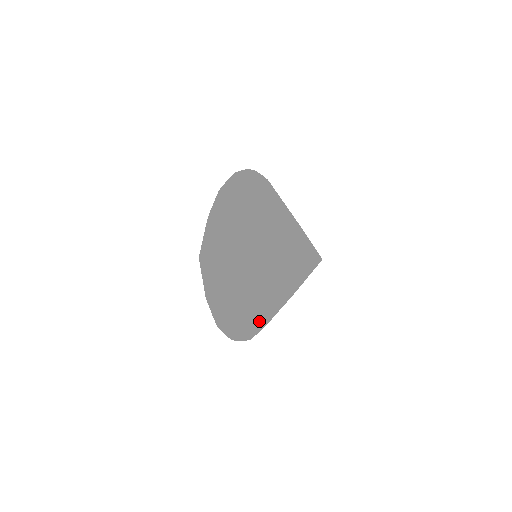
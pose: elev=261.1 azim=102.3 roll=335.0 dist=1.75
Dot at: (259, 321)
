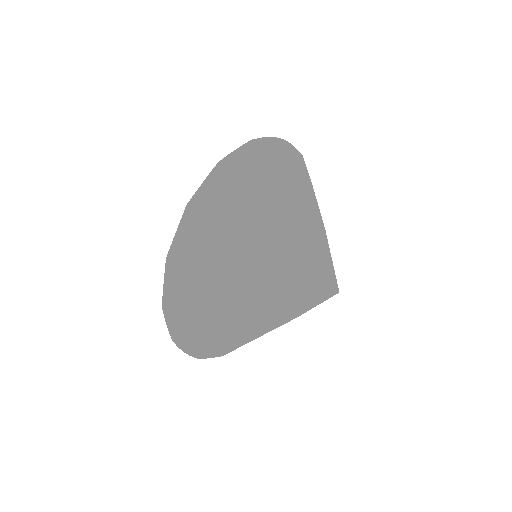
Dot at: occluded
